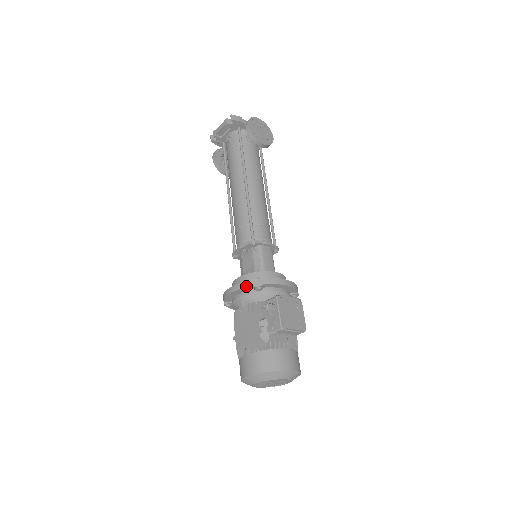
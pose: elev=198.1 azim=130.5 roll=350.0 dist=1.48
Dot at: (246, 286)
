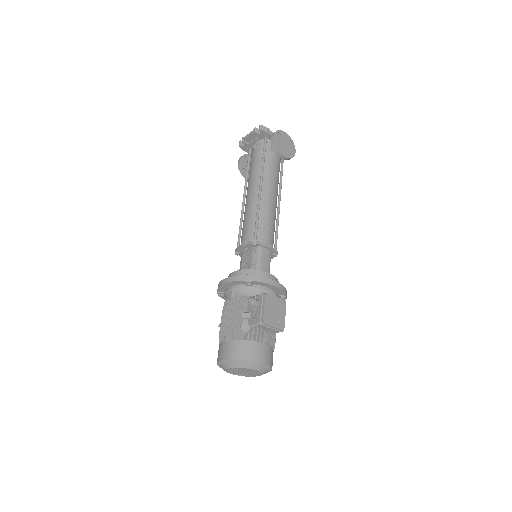
Dot at: (238, 280)
